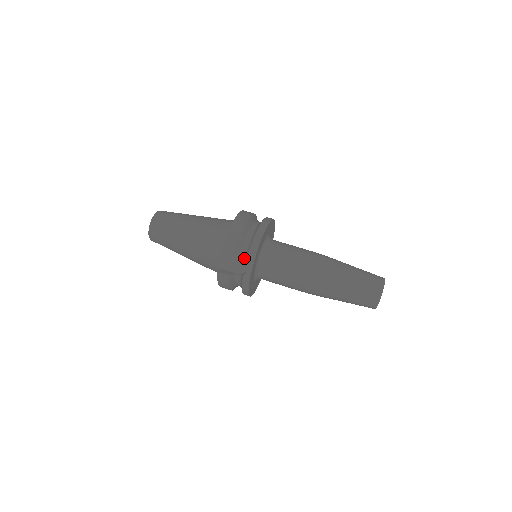
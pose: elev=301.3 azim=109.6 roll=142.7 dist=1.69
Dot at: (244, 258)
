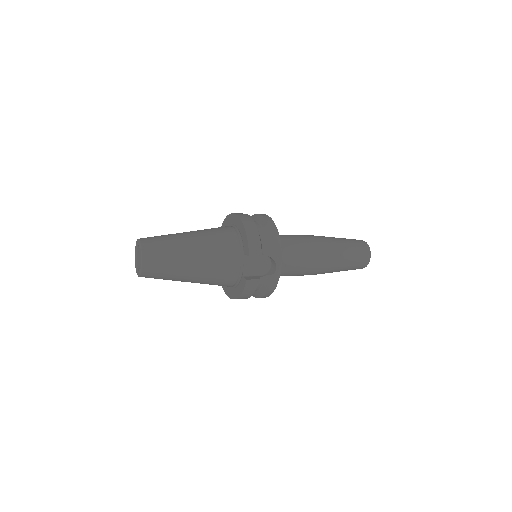
Dot at: (264, 257)
